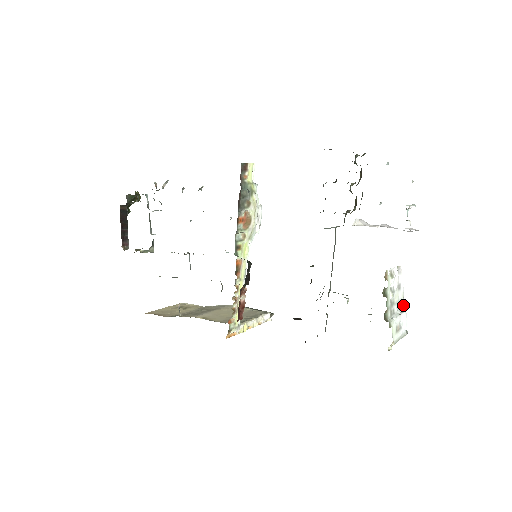
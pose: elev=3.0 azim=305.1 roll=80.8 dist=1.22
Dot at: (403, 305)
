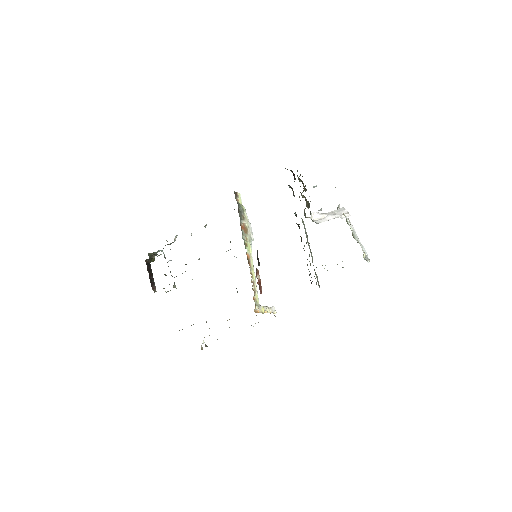
Dot at: occluded
